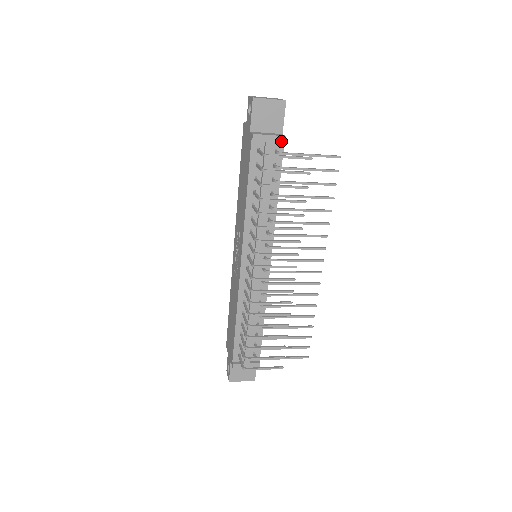
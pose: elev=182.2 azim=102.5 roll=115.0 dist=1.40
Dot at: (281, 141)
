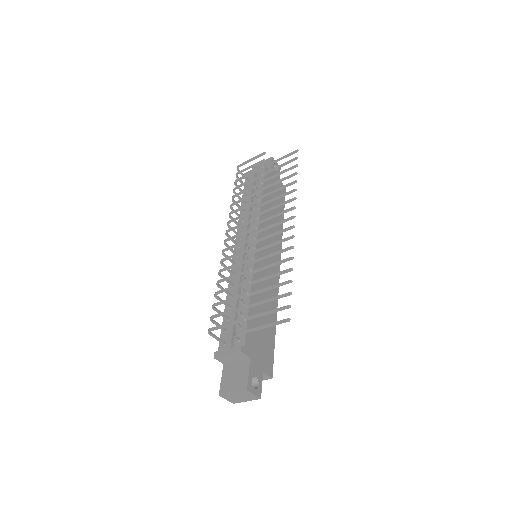
Dot at: occluded
